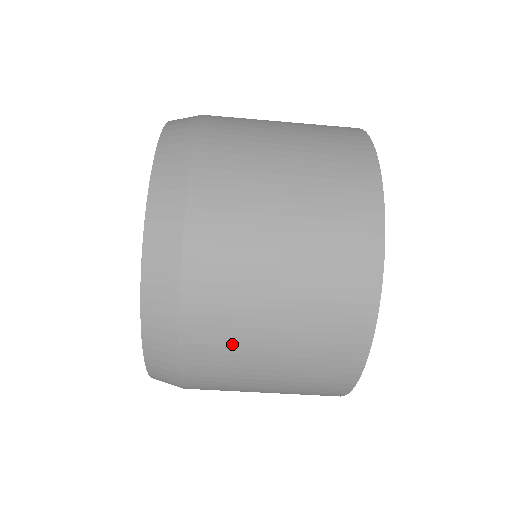
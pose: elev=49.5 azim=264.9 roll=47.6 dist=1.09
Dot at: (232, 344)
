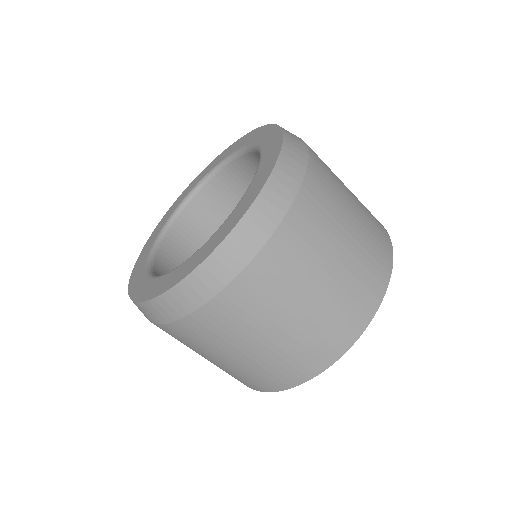
Dot at: (233, 330)
